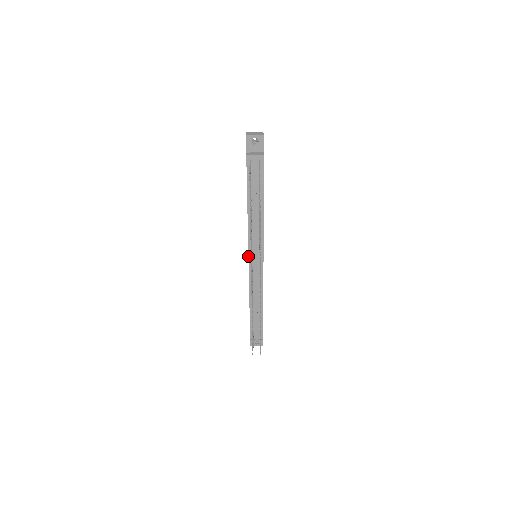
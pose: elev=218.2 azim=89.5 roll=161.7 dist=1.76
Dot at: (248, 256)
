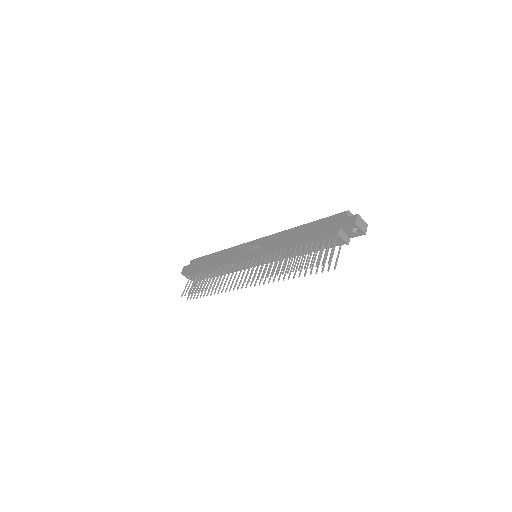
Dot at: (252, 256)
